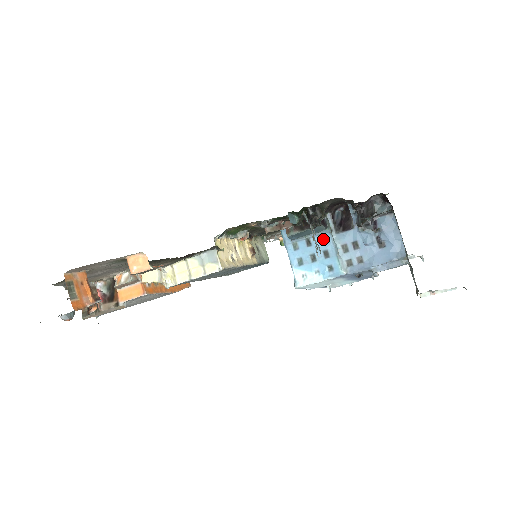
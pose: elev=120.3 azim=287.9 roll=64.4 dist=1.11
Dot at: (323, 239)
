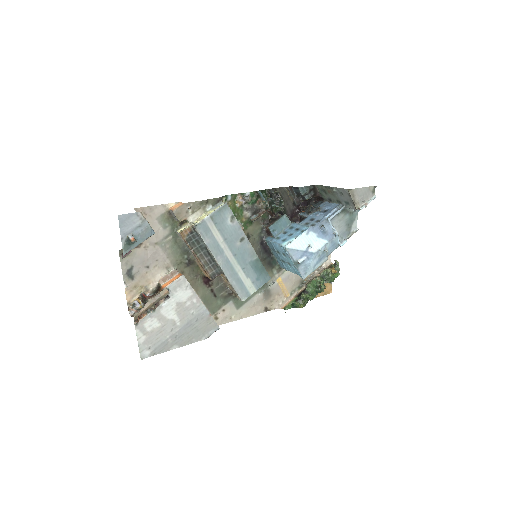
Dot at: (292, 227)
